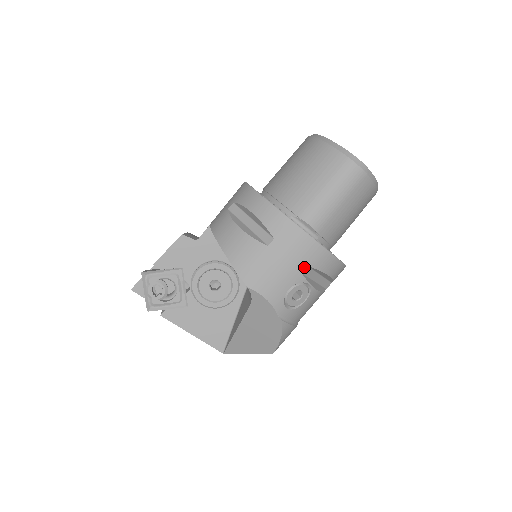
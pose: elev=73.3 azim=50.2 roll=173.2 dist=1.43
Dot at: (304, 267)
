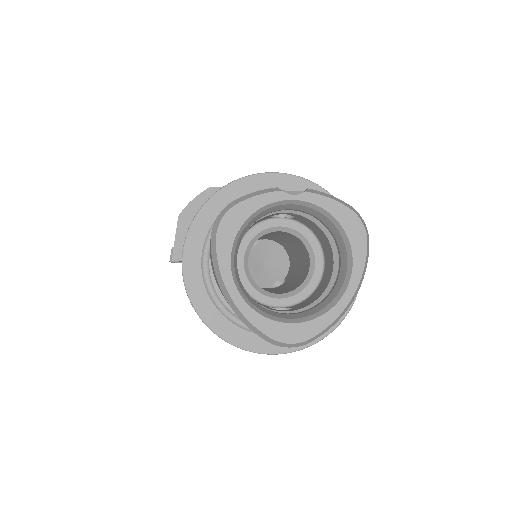
Dot at: occluded
